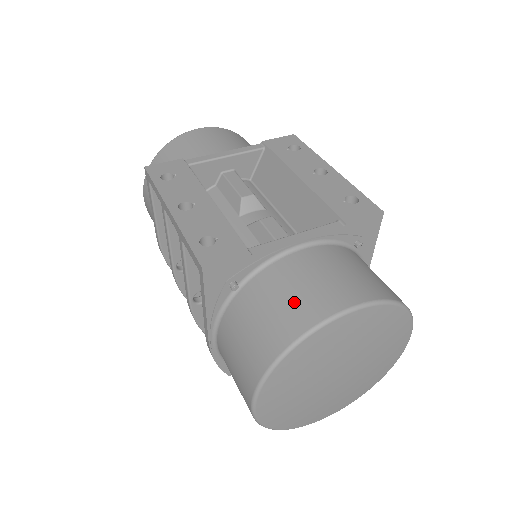
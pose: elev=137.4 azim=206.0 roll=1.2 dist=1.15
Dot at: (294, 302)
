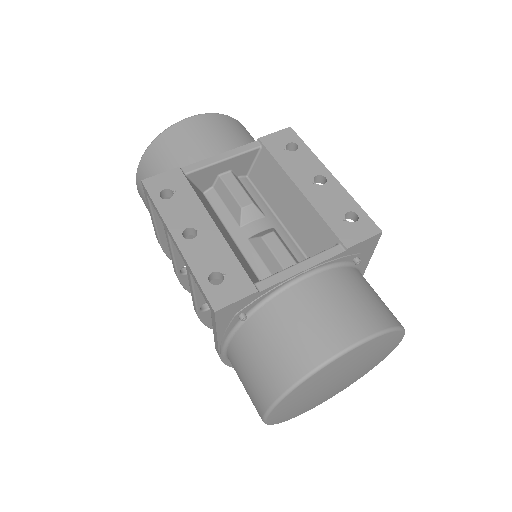
Dot at: (300, 338)
